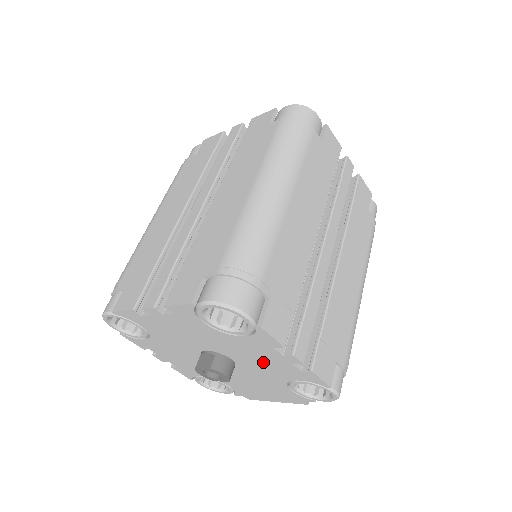
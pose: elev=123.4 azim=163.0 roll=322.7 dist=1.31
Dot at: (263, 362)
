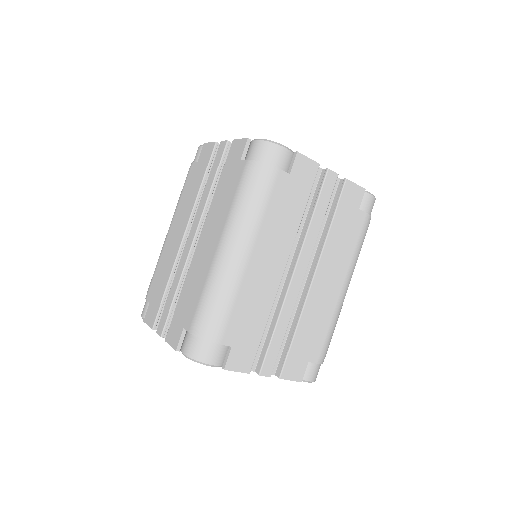
Dot at: occluded
